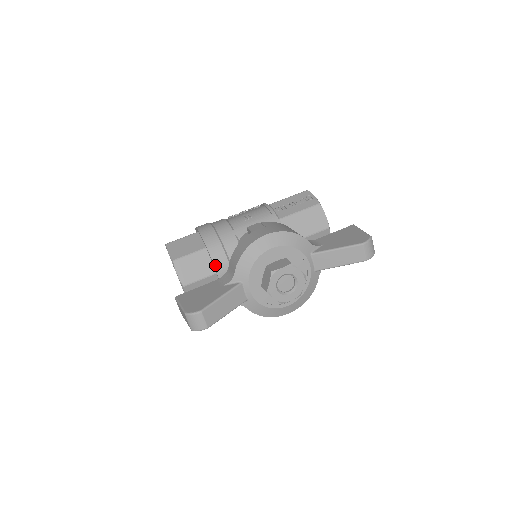
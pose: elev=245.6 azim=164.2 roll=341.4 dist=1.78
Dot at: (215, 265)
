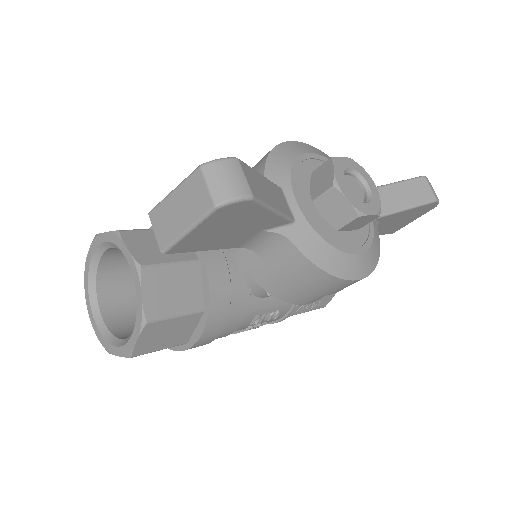
Dot at: occluded
